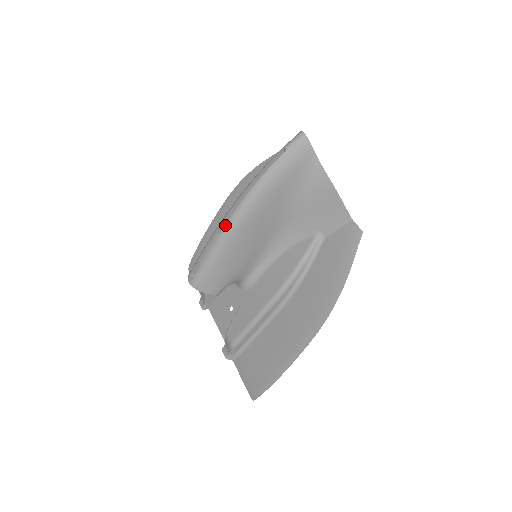
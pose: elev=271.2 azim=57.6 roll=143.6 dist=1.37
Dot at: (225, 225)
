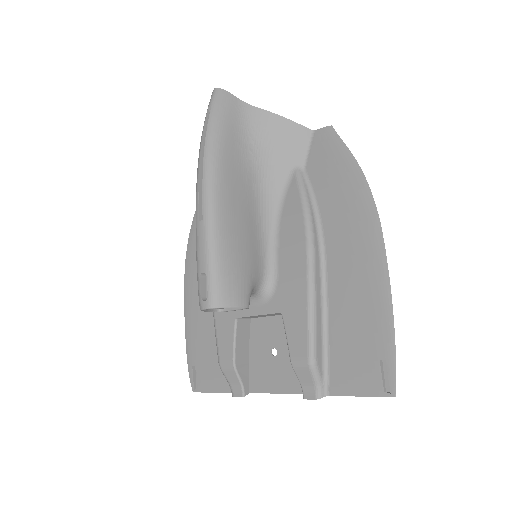
Dot at: (202, 205)
